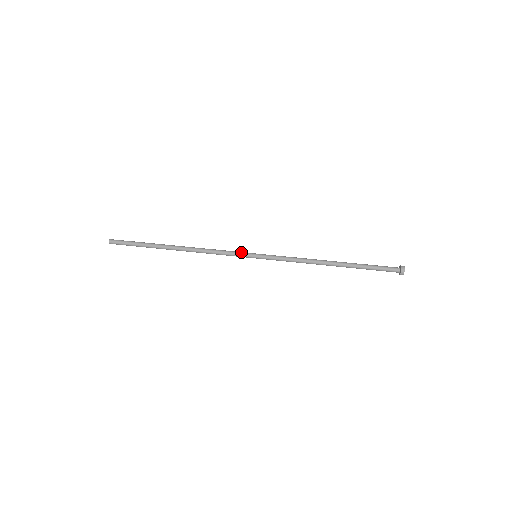
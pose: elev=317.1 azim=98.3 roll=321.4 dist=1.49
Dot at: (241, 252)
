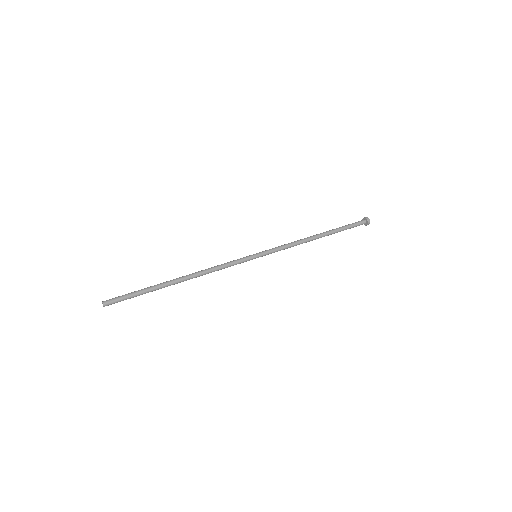
Dot at: (242, 258)
